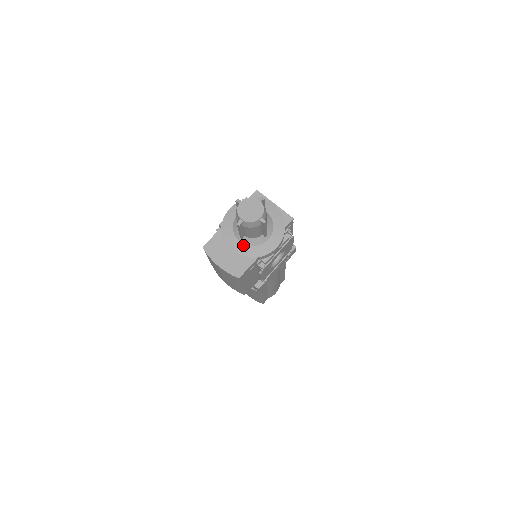
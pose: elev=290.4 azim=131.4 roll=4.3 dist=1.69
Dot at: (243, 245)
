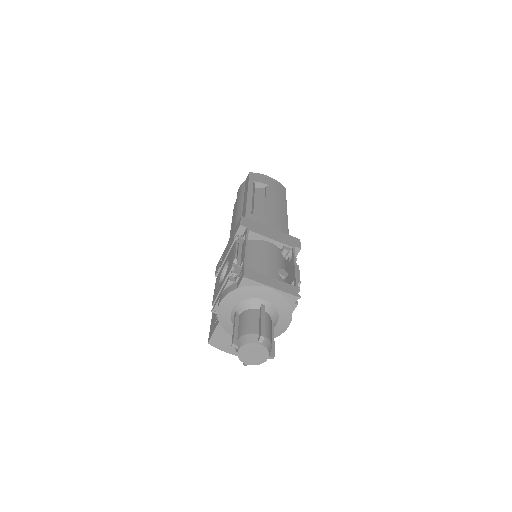
Dot at: occluded
